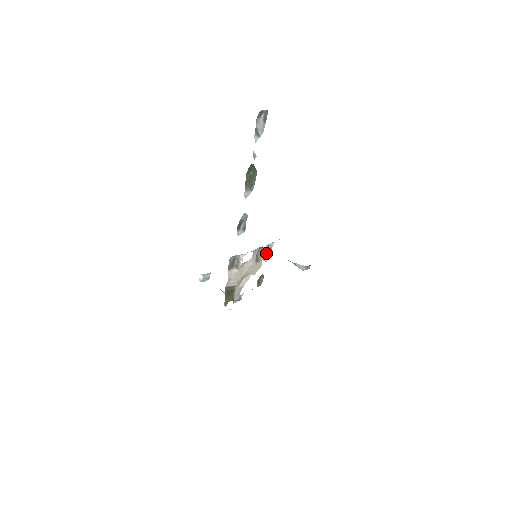
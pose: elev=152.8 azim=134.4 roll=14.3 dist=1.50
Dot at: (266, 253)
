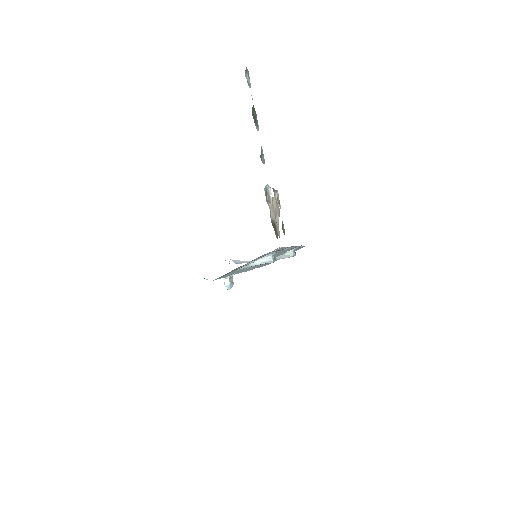
Dot at: occluded
